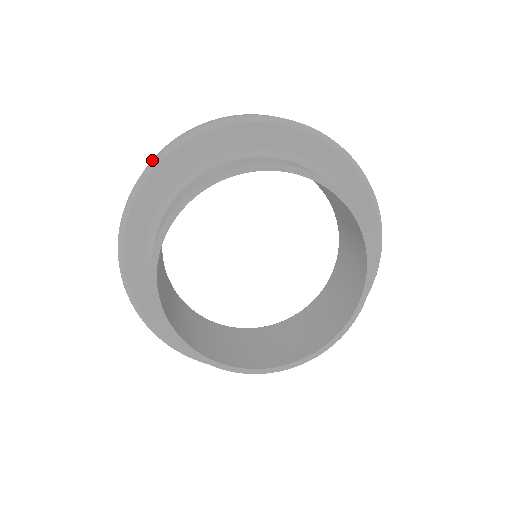
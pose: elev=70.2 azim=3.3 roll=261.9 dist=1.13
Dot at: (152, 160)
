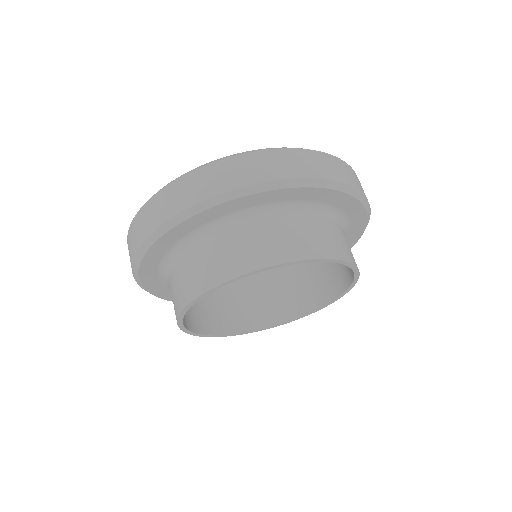
Dot at: (297, 173)
